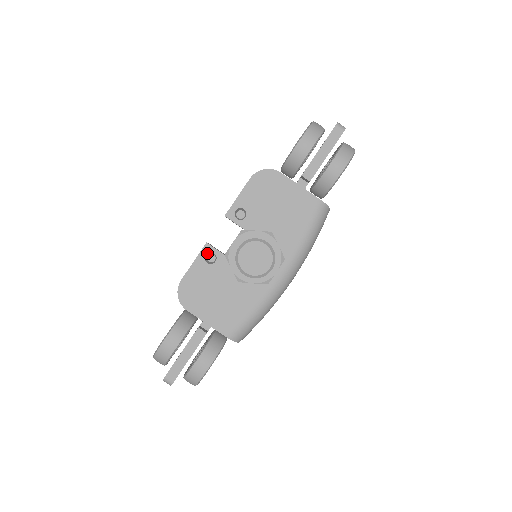
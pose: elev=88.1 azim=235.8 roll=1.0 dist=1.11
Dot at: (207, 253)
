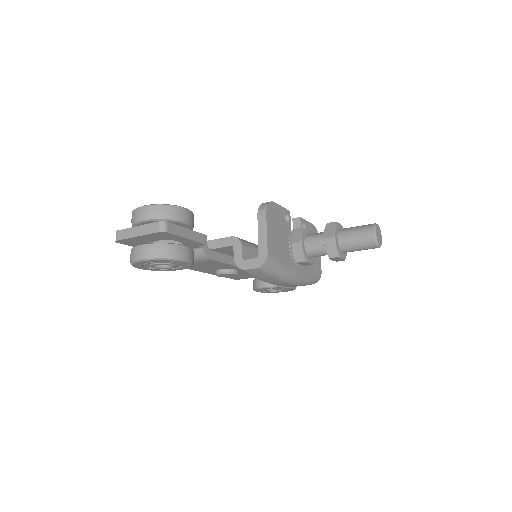
Dot at: (287, 214)
